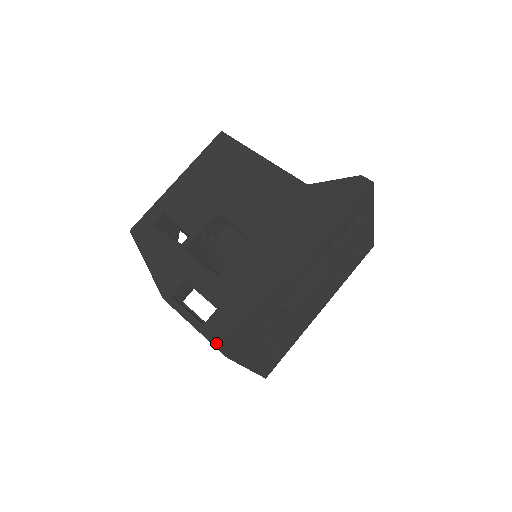
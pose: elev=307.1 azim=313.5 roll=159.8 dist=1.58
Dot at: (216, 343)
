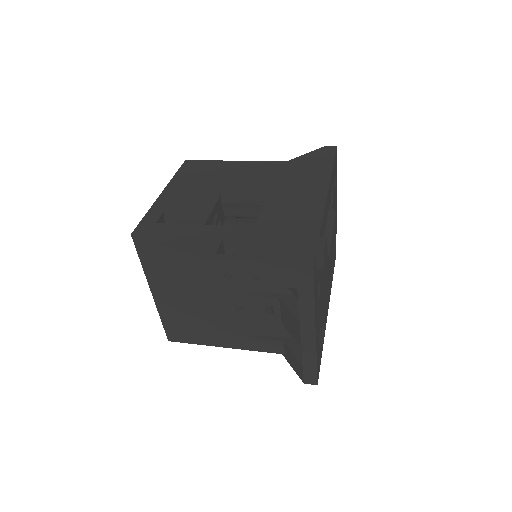
Dot at: (293, 262)
